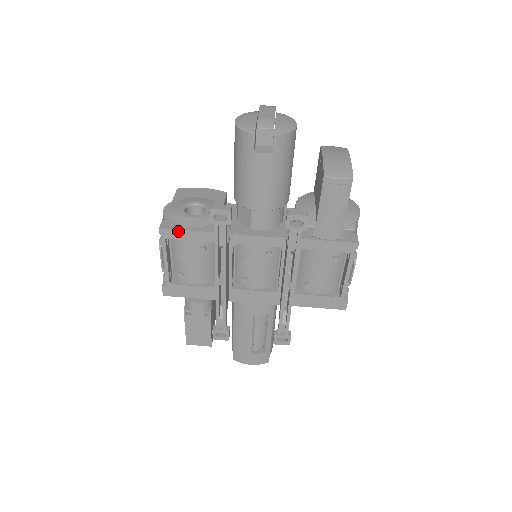
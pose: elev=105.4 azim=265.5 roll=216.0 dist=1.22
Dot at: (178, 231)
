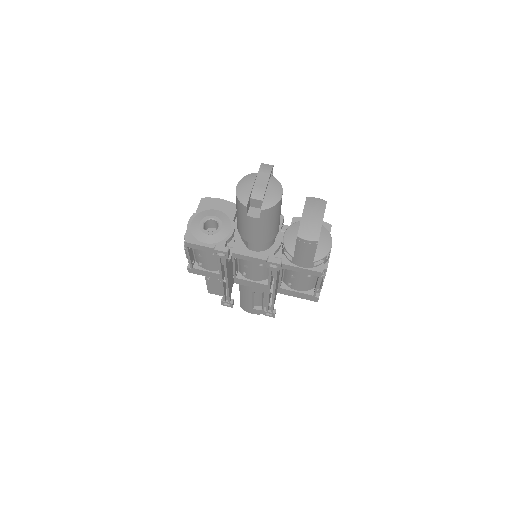
Dot at: (196, 245)
